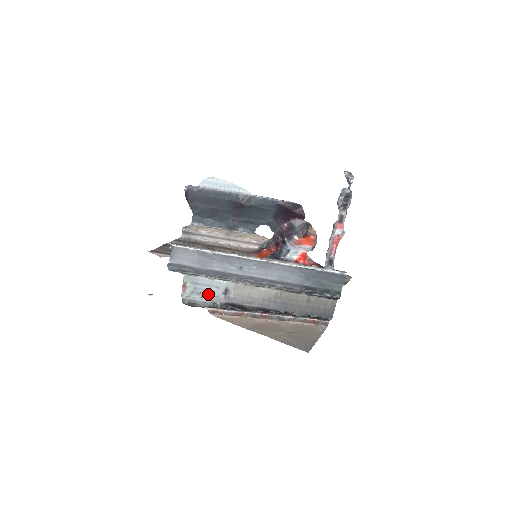
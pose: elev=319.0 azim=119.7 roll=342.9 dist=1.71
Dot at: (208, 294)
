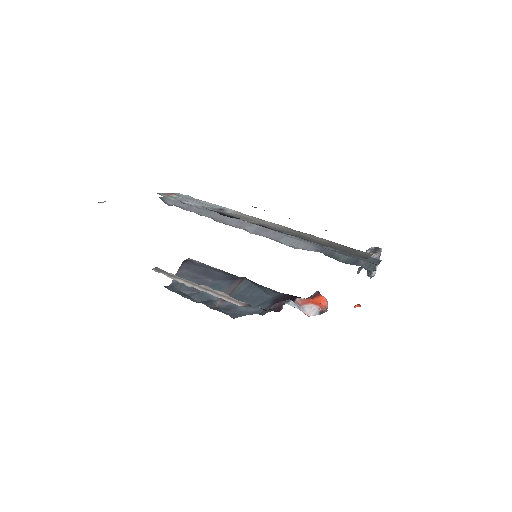
Dot at: (194, 204)
